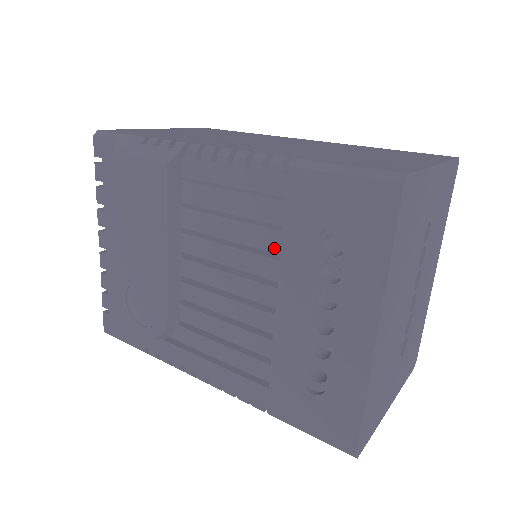
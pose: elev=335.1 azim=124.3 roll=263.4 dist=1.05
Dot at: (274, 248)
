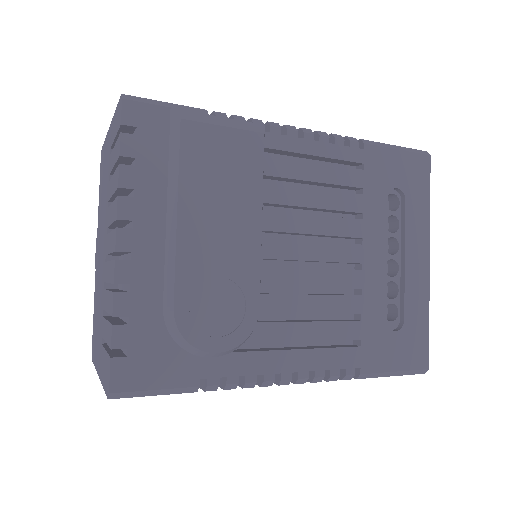
Dot at: (358, 209)
